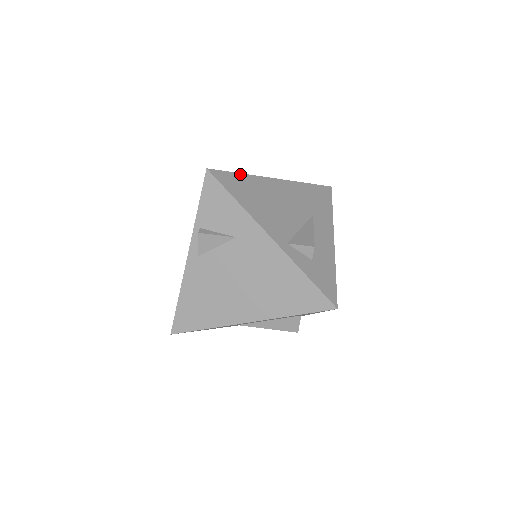
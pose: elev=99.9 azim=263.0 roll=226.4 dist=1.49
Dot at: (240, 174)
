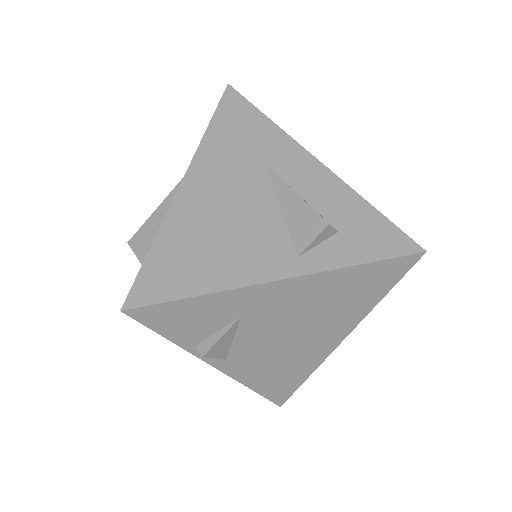
Dot at: (151, 250)
